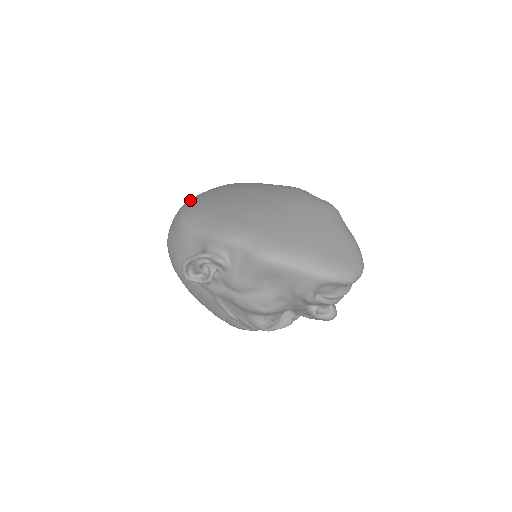
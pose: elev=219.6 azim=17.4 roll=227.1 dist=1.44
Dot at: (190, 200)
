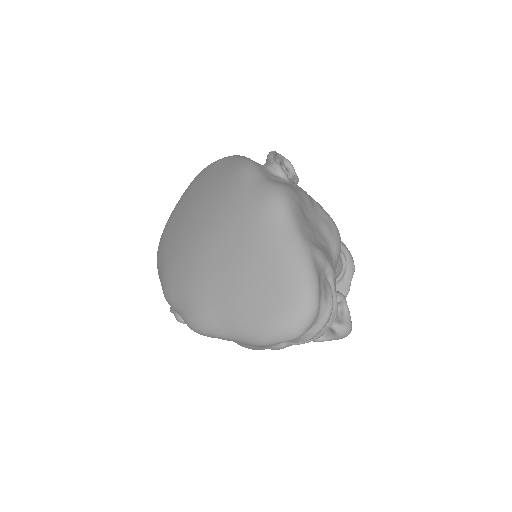
Dot at: occluded
